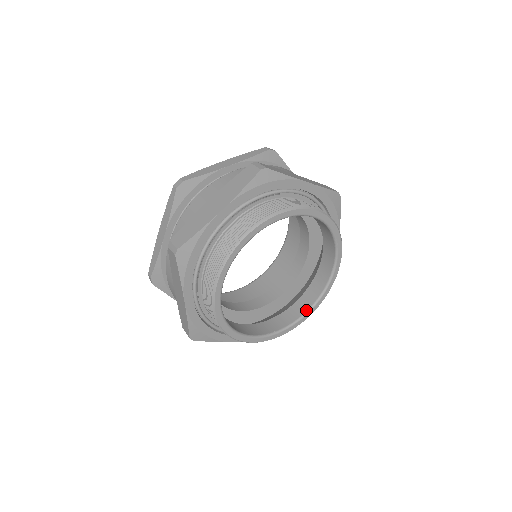
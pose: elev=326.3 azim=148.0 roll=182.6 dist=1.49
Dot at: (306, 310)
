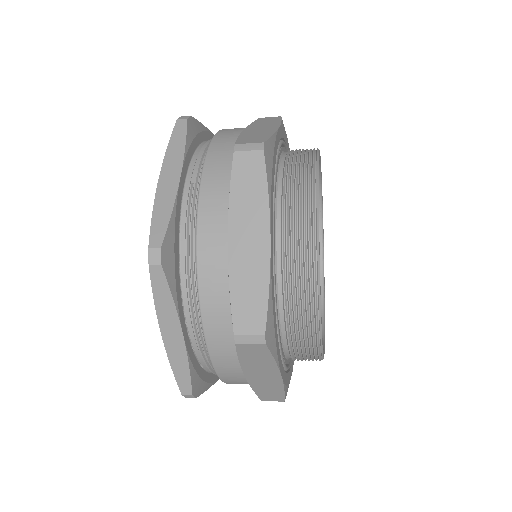
Dot at: (320, 262)
